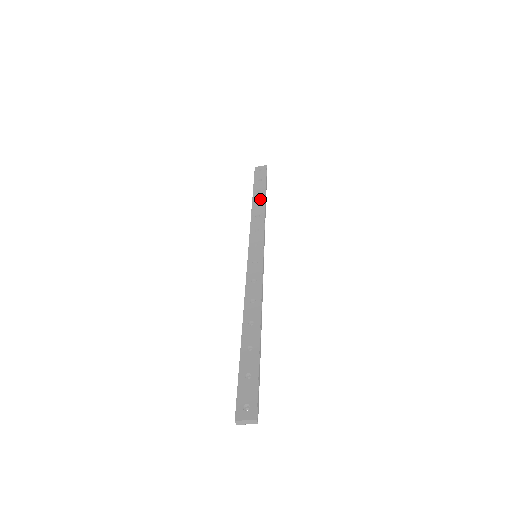
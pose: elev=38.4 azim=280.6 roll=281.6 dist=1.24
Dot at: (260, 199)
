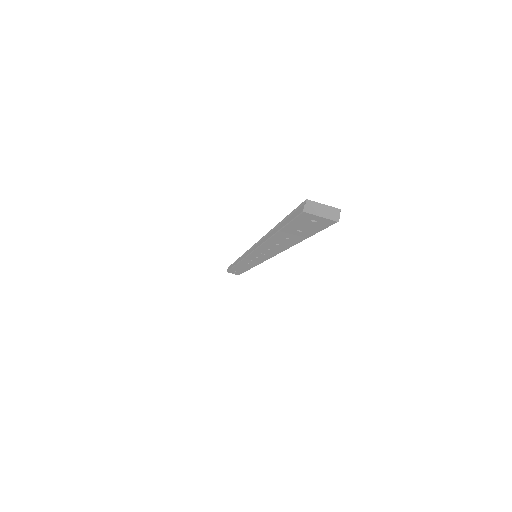
Dot at: occluded
